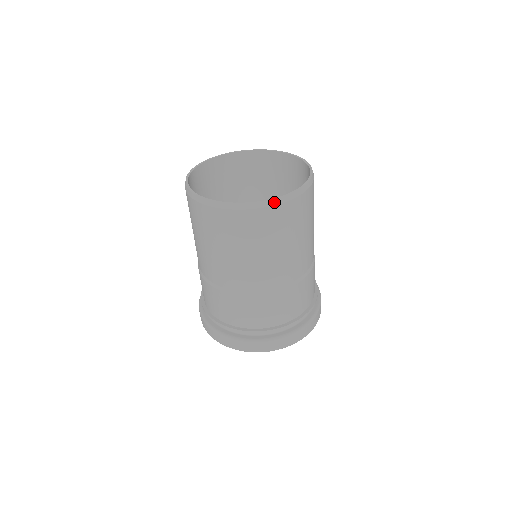
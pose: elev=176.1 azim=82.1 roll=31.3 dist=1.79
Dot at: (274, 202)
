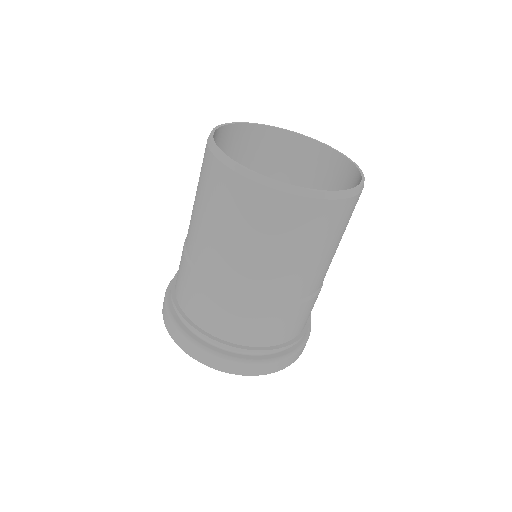
Dot at: (267, 182)
